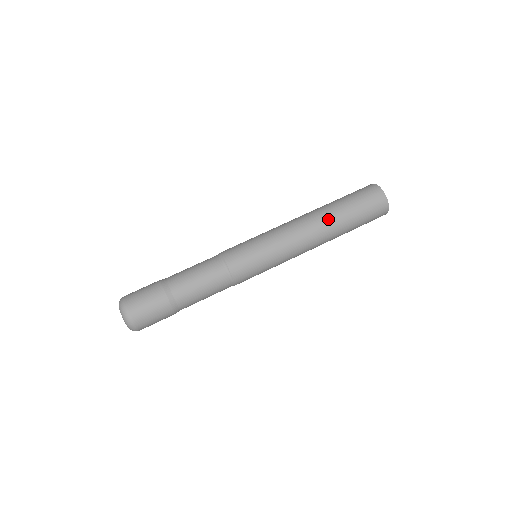
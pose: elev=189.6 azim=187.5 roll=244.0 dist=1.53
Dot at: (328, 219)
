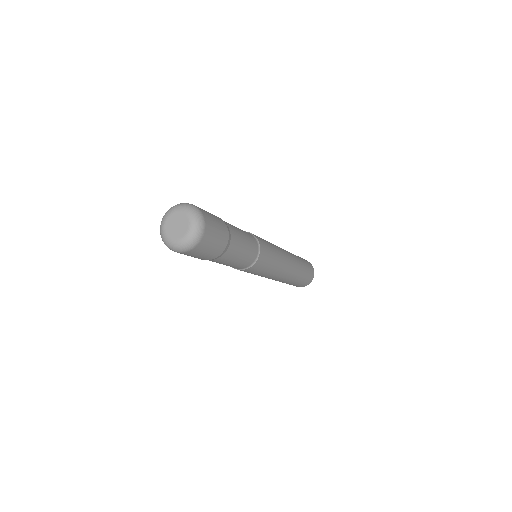
Dot at: (298, 263)
